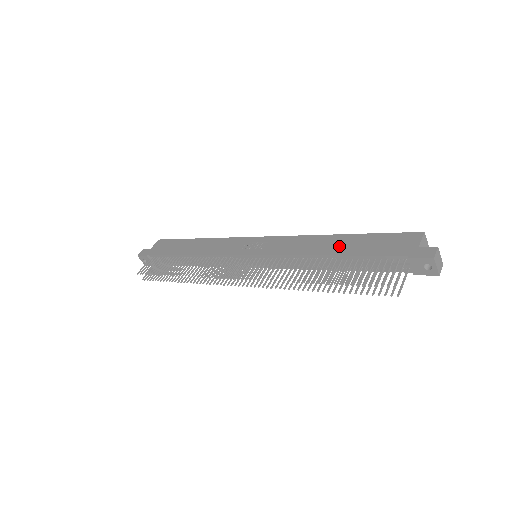
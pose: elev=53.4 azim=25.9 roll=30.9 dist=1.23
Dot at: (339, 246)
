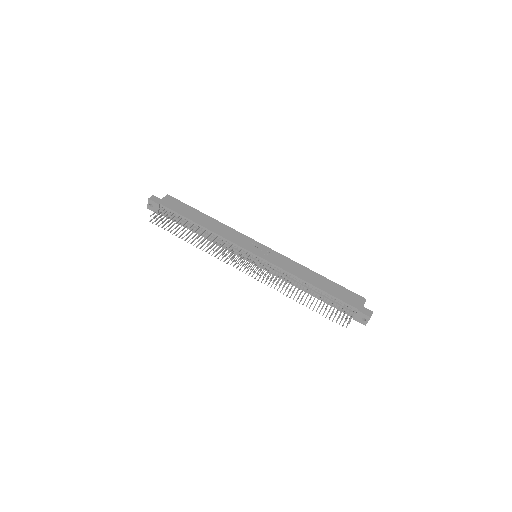
Dot at: (319, 282)
